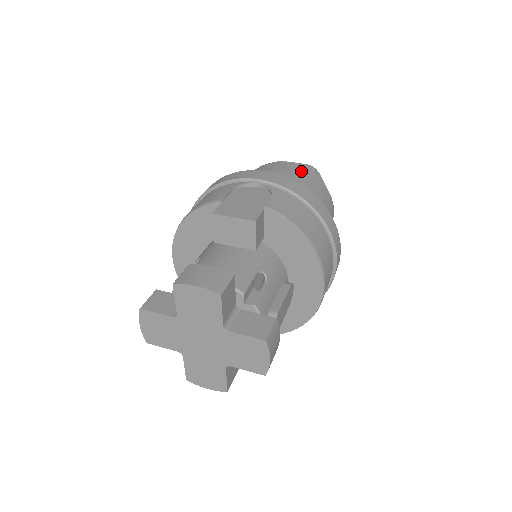
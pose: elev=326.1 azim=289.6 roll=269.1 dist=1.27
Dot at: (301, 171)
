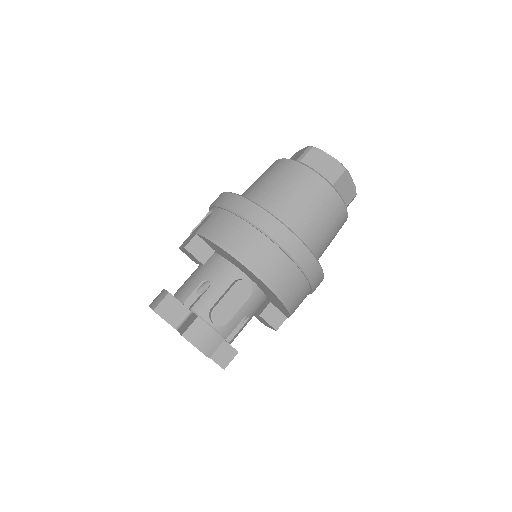
Dot at: (278, 166)
